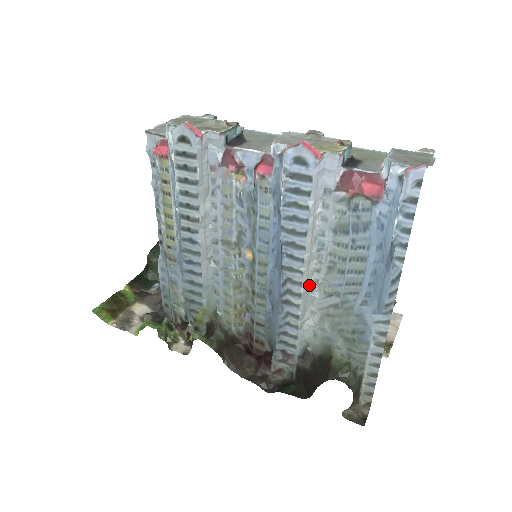
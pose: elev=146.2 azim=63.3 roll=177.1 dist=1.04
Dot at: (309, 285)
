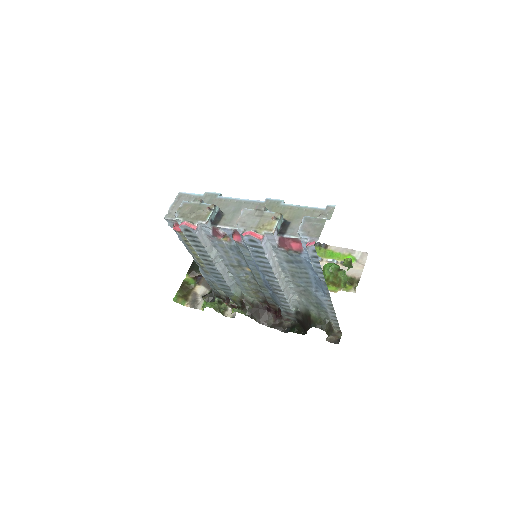
Dot at: (285, 284)
